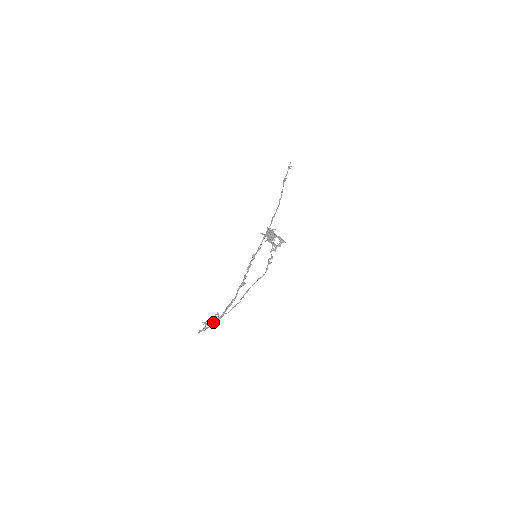
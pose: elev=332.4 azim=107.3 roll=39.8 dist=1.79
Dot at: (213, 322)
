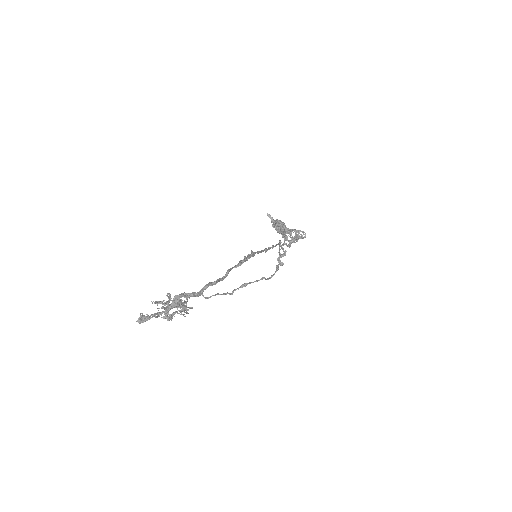
Dot at: (175, 303)
